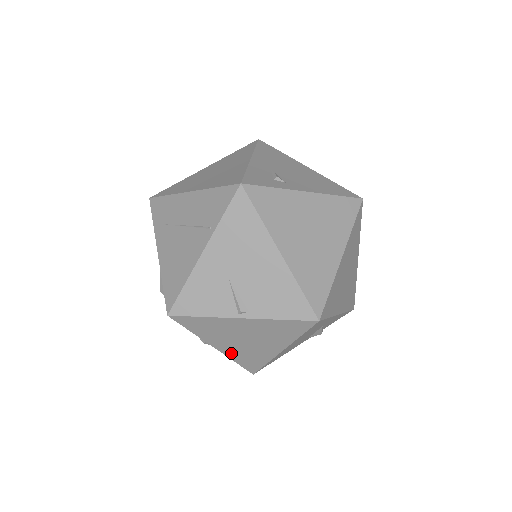
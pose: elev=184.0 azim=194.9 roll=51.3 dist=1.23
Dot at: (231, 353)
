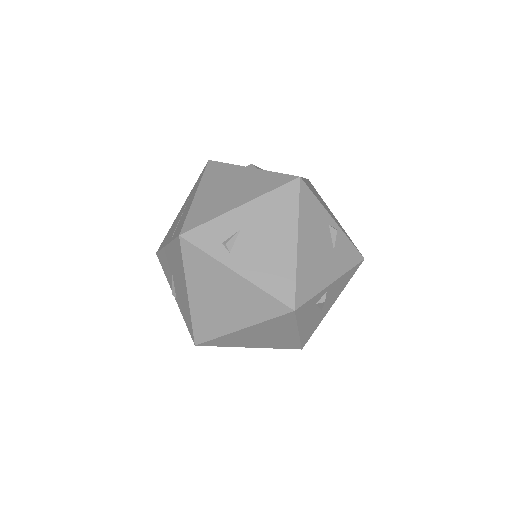
Dot at: occluded
